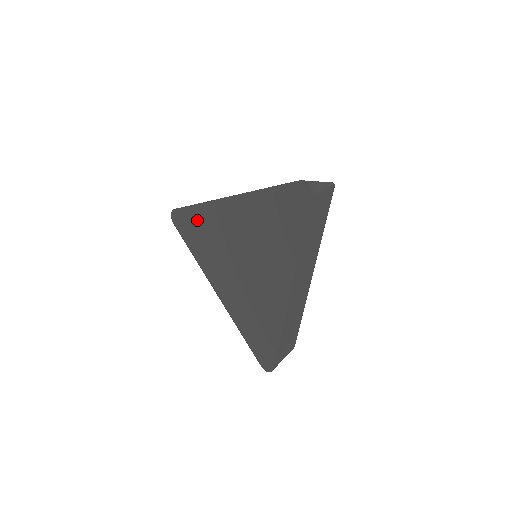
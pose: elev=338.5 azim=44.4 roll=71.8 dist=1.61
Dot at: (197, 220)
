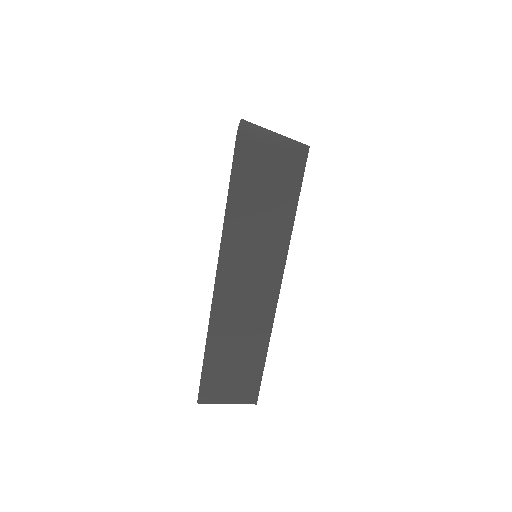
Dot at: occluded
